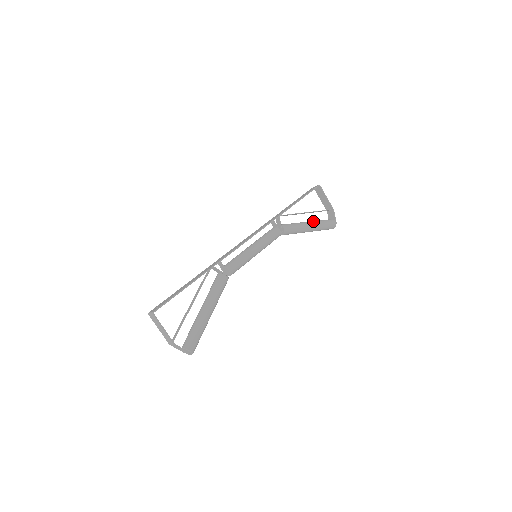
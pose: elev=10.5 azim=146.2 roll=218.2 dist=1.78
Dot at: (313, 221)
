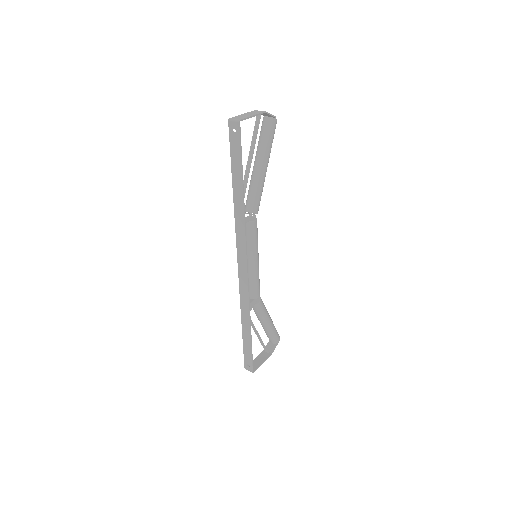
Dot at: (262, 157)
